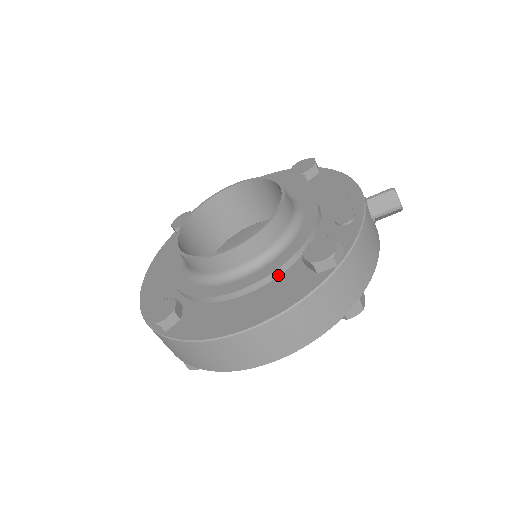
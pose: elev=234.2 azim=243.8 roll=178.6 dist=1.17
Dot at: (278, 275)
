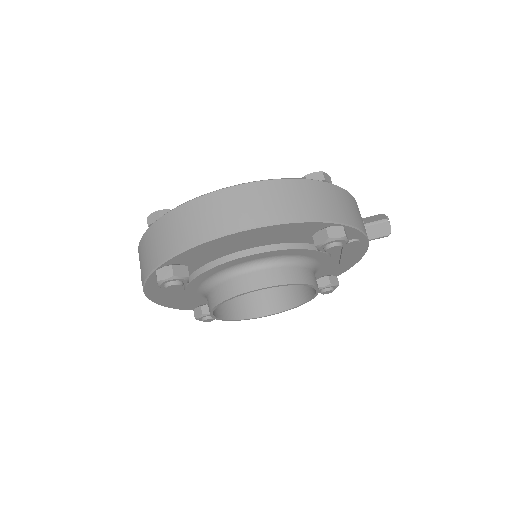
Dot at: occluded
